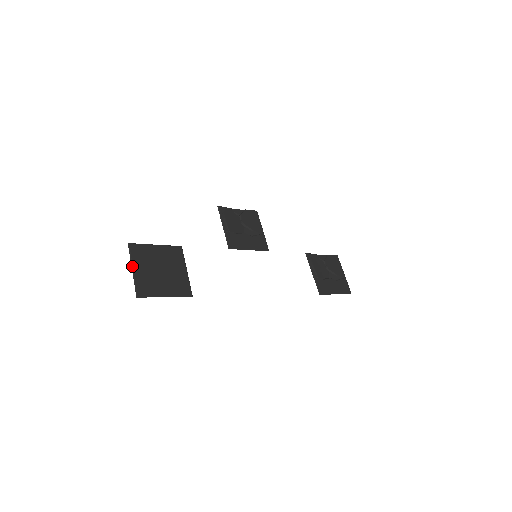
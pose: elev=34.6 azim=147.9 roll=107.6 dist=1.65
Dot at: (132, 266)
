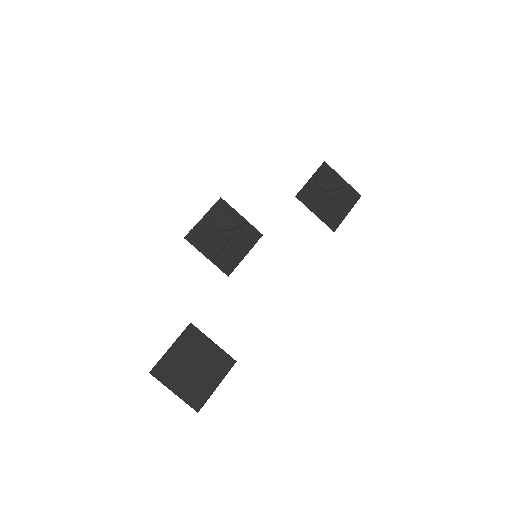
Dot at: (171, 390)
